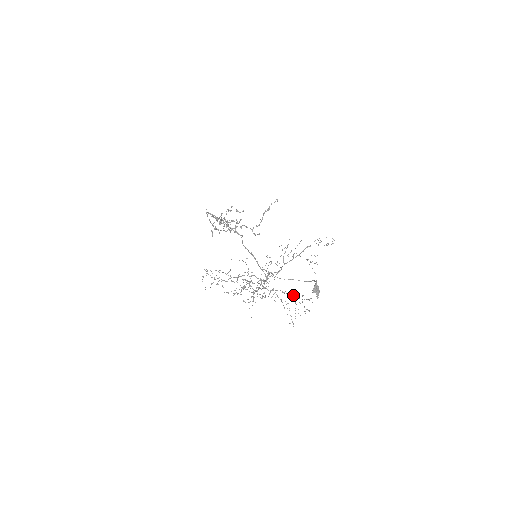
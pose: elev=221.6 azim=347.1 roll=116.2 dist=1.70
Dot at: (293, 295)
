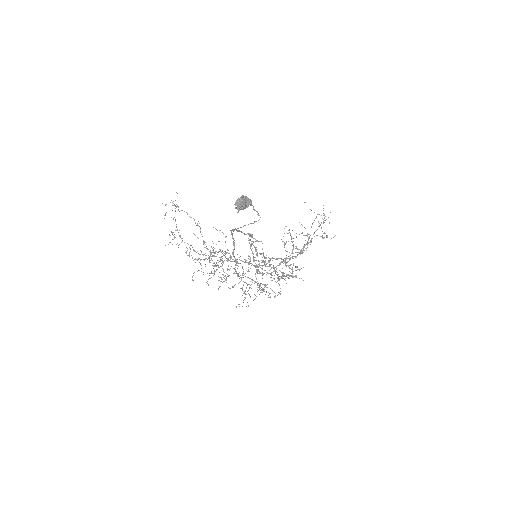
Dot at: (263, 284)
